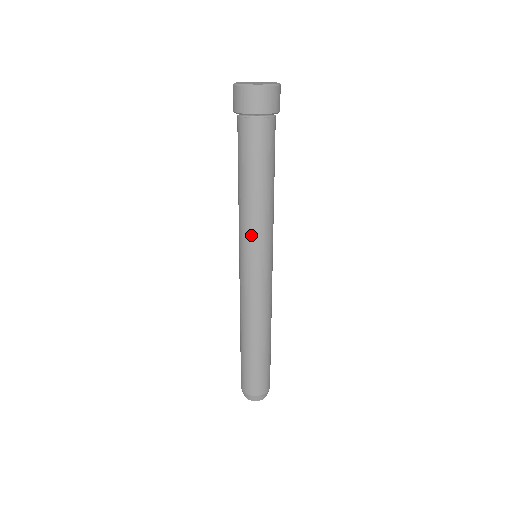
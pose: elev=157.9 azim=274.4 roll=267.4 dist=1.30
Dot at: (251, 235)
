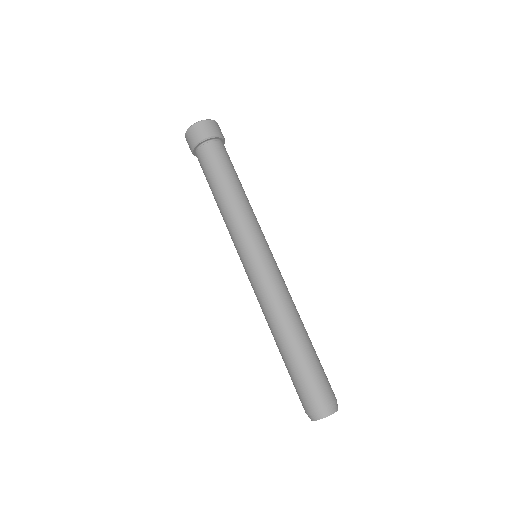
Dot at: (250, 226)
